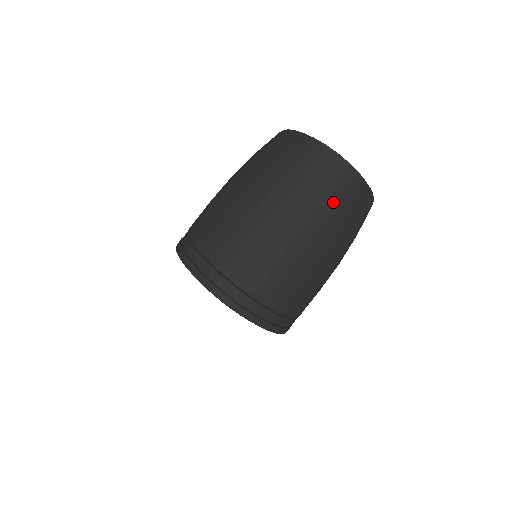
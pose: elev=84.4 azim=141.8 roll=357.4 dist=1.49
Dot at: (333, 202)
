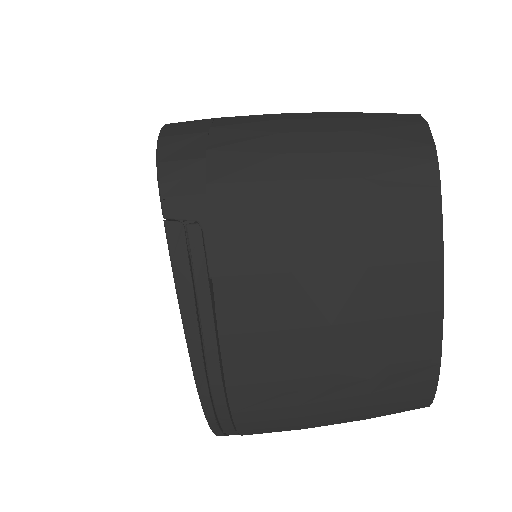
Dot at: occluded
